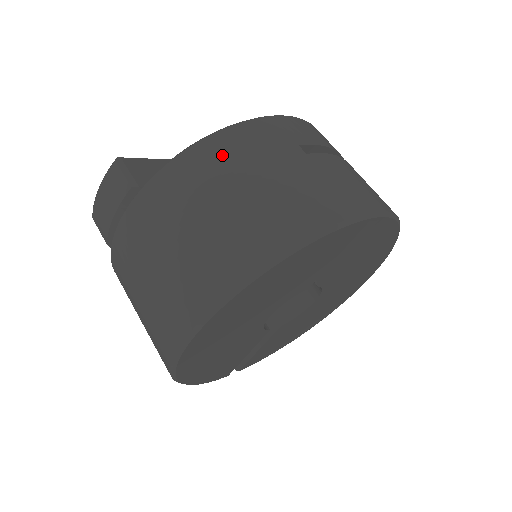
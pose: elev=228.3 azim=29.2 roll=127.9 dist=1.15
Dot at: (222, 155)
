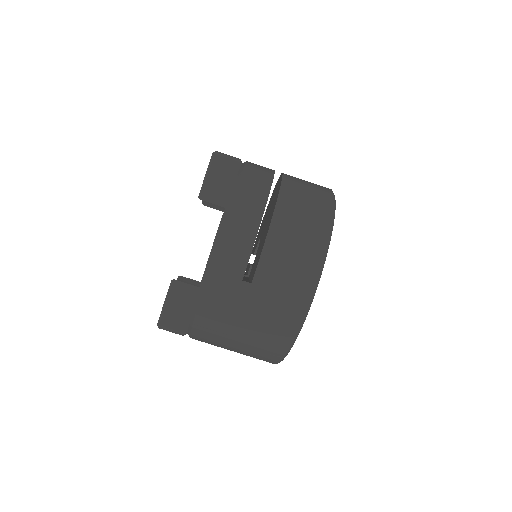
Dot at: (214, 321)
